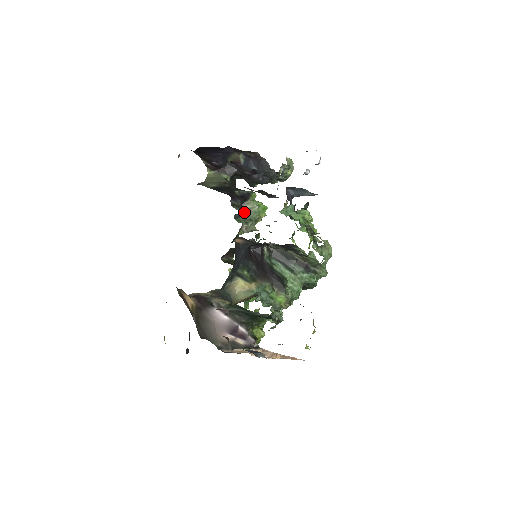
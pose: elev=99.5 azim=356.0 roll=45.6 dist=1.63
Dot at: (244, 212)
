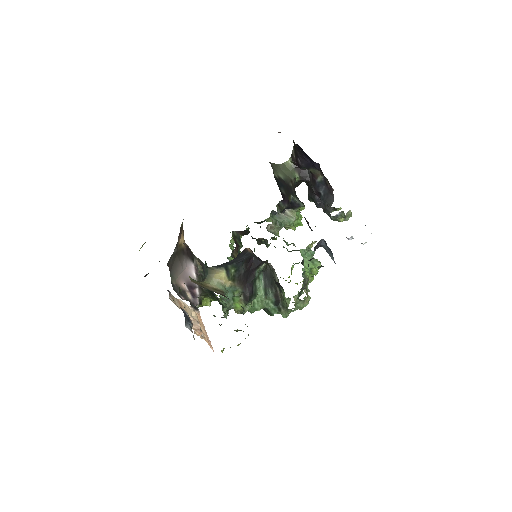
Dot at: (282, 214)
